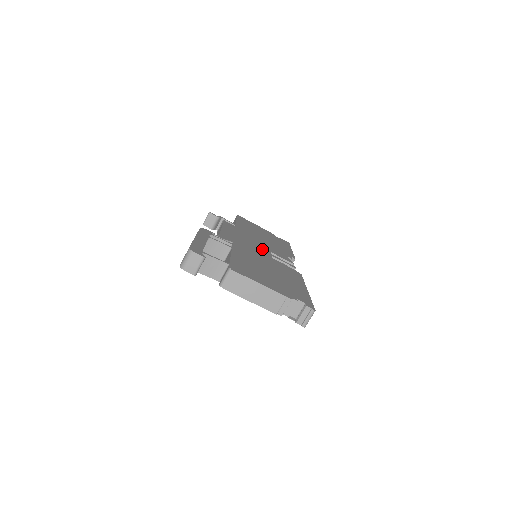
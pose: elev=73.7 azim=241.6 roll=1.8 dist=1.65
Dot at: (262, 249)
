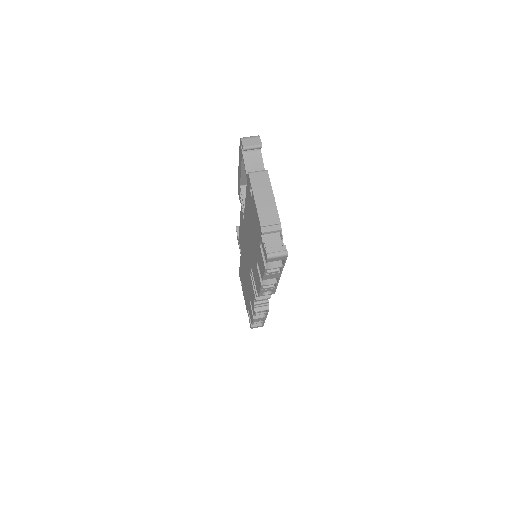
Dot at: occluded
